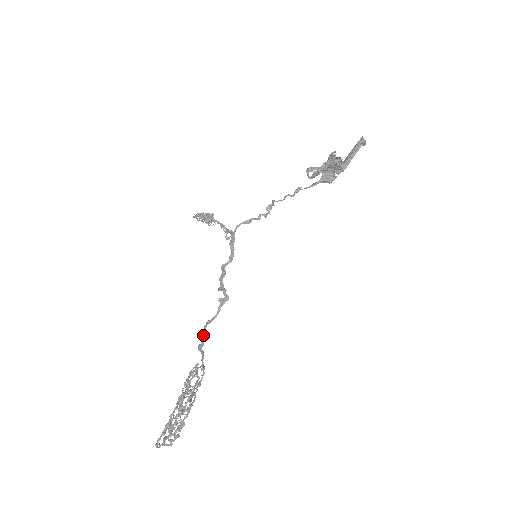
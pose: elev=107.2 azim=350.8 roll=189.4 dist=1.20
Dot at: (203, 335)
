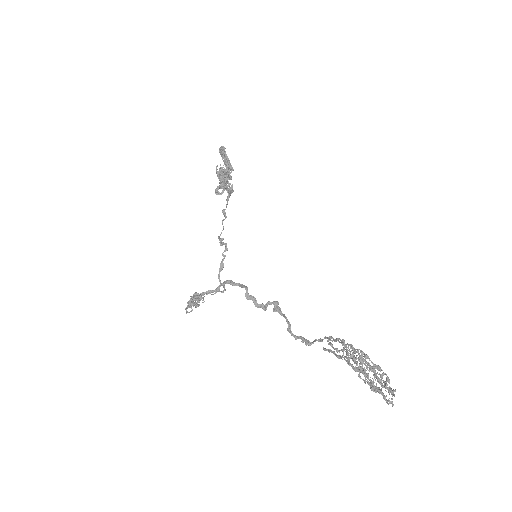
Dot at: occluded
